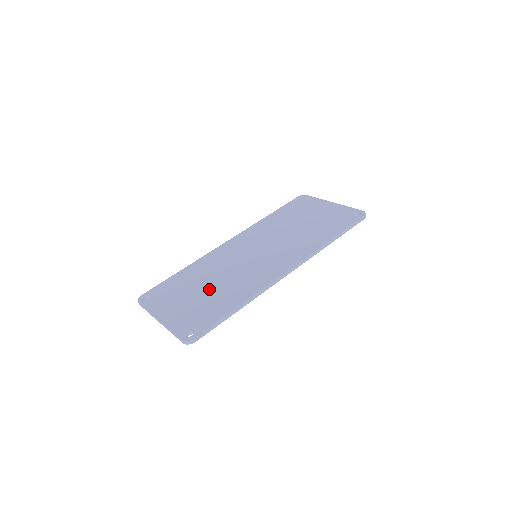
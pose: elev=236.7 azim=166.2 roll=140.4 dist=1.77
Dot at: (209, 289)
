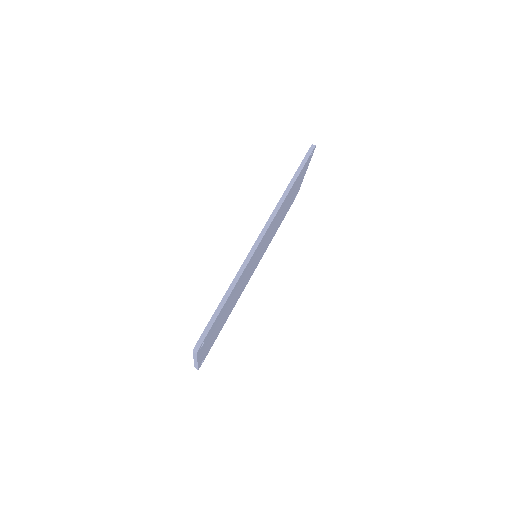
Dot at: occluded
